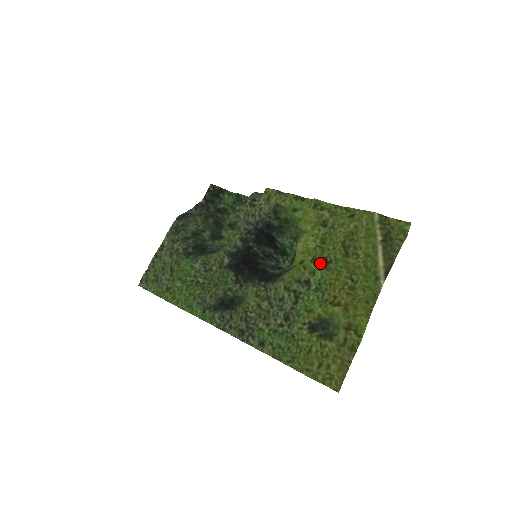
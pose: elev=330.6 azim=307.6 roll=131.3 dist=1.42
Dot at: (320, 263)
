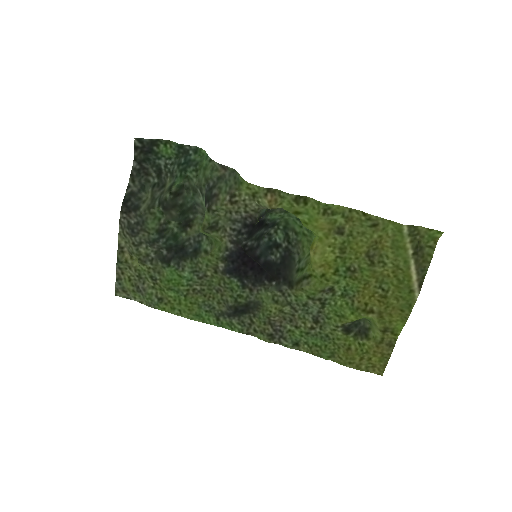
Dot at: (344, 274)
